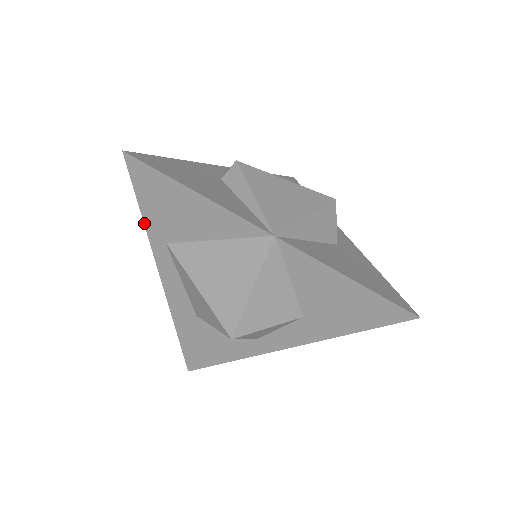
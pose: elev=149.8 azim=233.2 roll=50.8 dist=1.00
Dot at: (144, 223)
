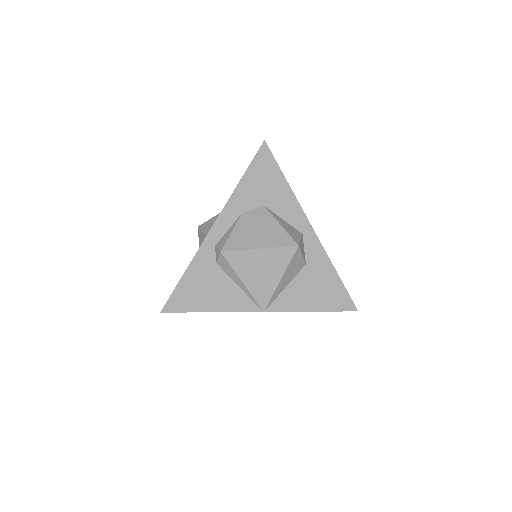
Dot at: occluded
